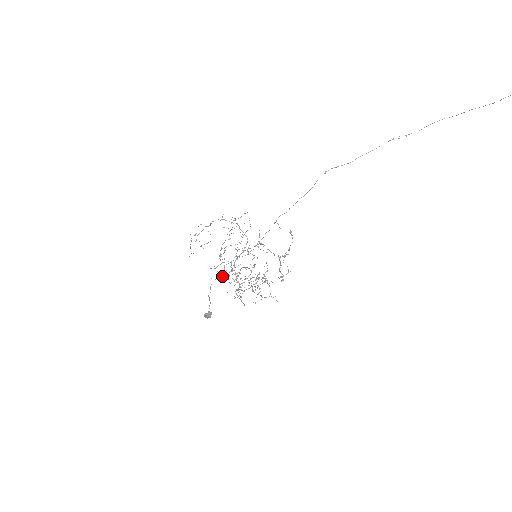
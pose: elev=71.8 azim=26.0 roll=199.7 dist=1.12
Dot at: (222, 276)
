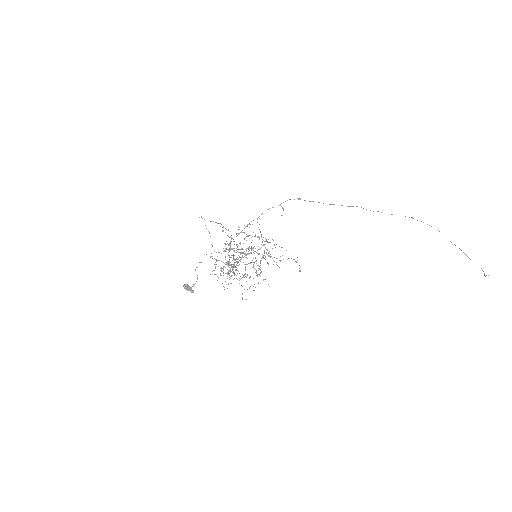
Dot at: (205, 225)
